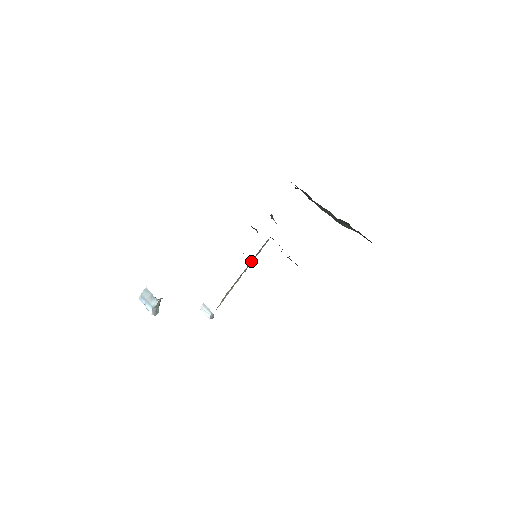
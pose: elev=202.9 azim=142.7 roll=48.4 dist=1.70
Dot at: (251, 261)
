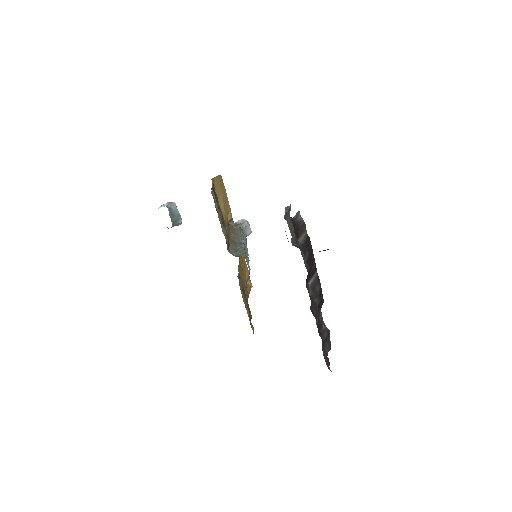
Dot at: occluded
